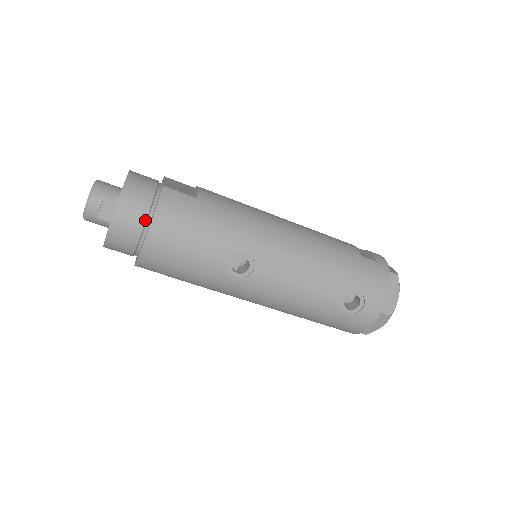
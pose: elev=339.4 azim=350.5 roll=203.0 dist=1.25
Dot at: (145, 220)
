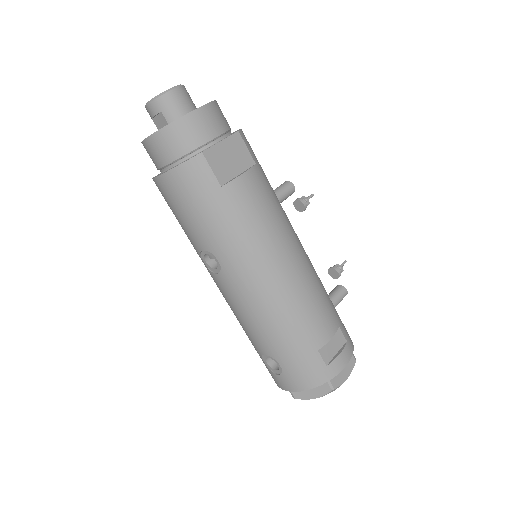
Dot at: (168, 163)
